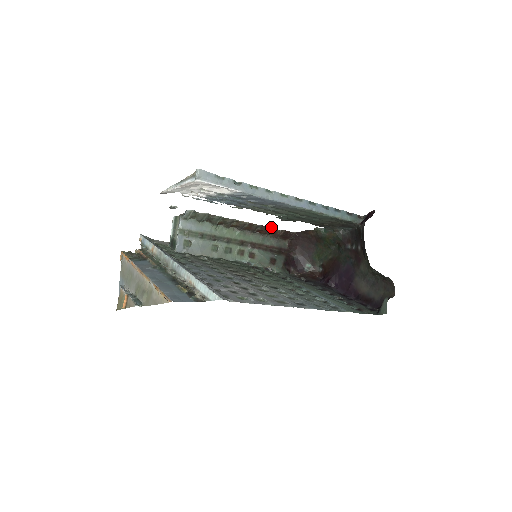
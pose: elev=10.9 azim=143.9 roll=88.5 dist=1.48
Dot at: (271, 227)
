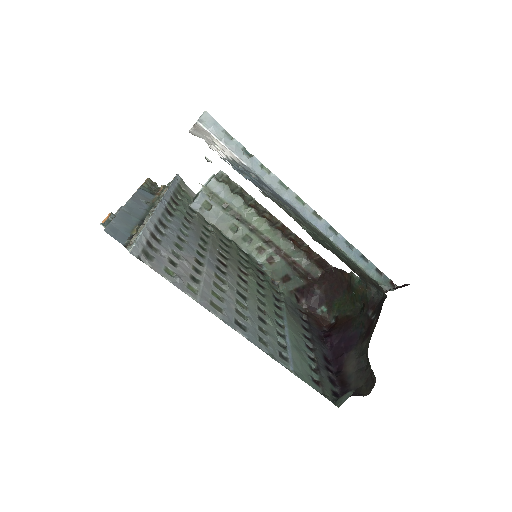
Dot at: occluded
